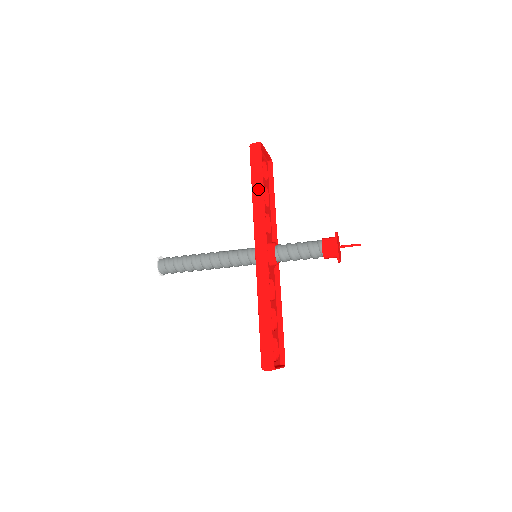
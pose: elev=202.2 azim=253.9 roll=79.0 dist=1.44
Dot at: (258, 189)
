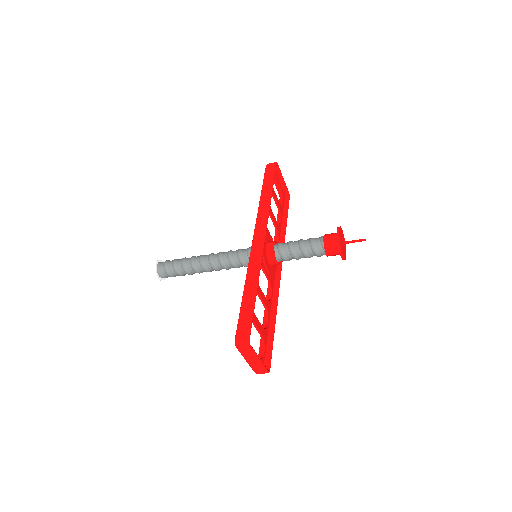
Dot at: (267, 192)
